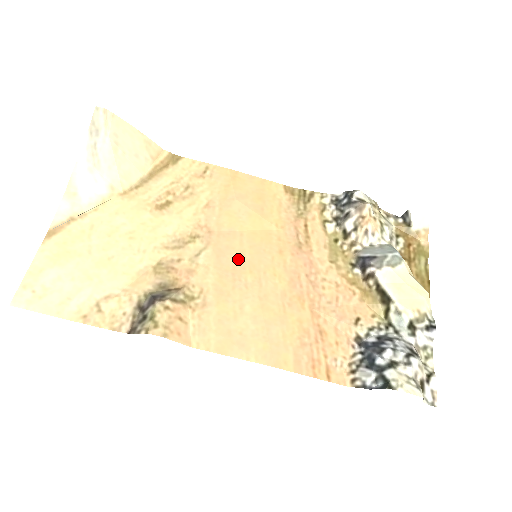
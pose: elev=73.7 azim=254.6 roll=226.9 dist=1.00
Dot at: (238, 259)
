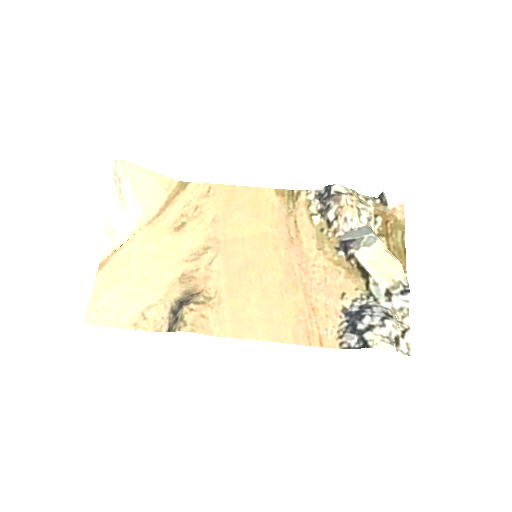
Dot at: (242, 261)
